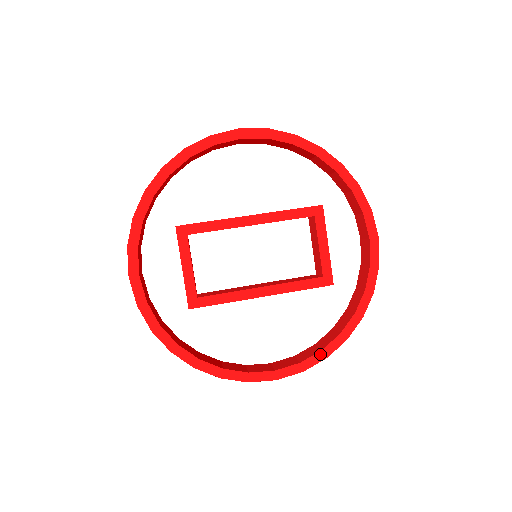
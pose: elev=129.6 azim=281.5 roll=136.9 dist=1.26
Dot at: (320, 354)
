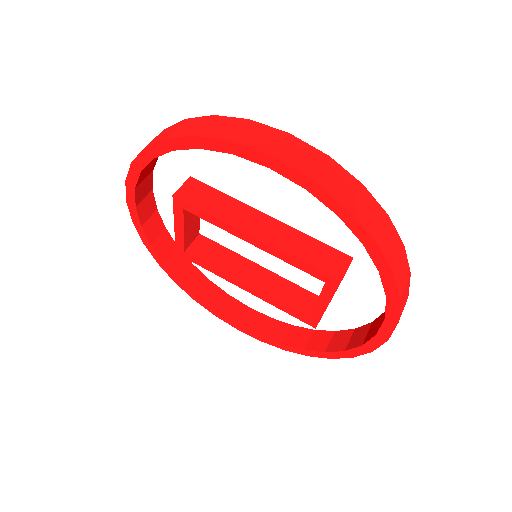
Dot at: (279, 345)
